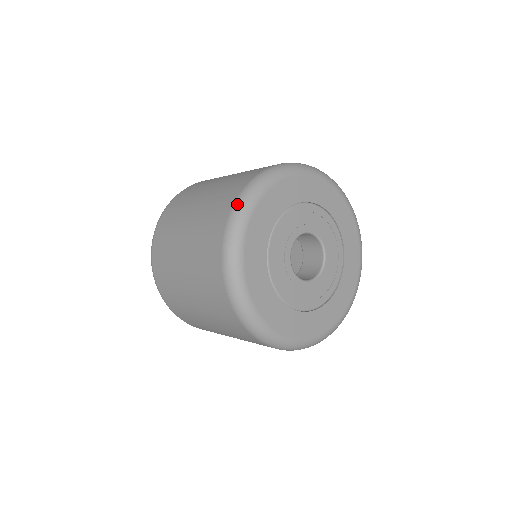
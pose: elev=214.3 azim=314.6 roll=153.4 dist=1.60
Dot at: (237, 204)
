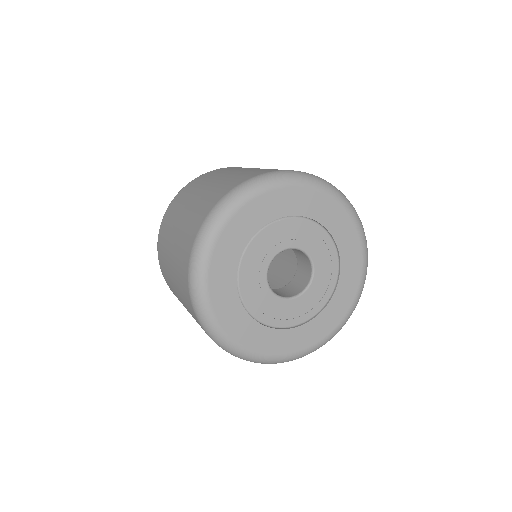
Dot at: (191, 263)
